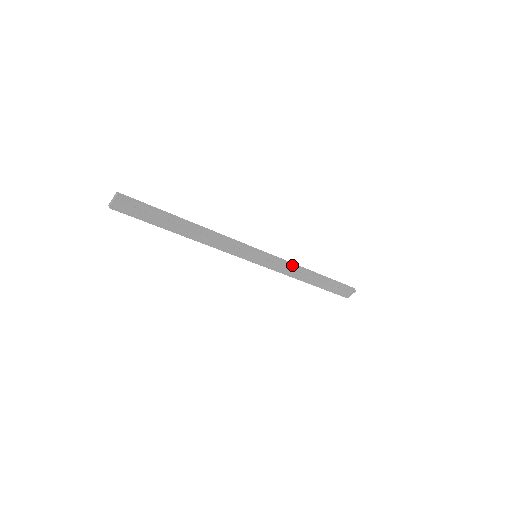
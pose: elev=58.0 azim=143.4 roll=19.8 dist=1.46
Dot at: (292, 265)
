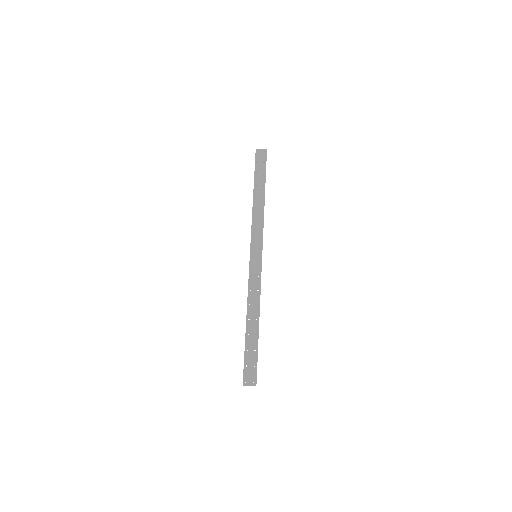
Dot at: (260, 291)
